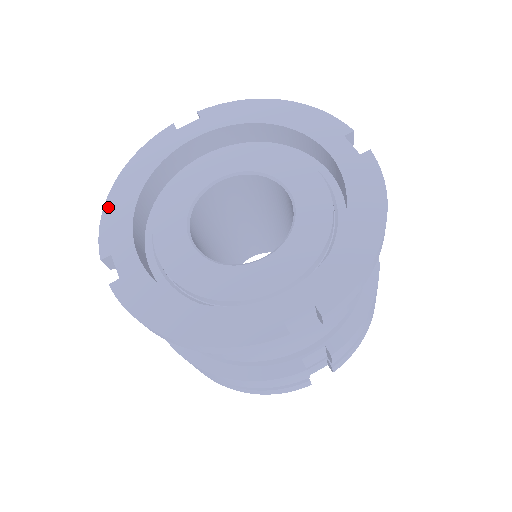
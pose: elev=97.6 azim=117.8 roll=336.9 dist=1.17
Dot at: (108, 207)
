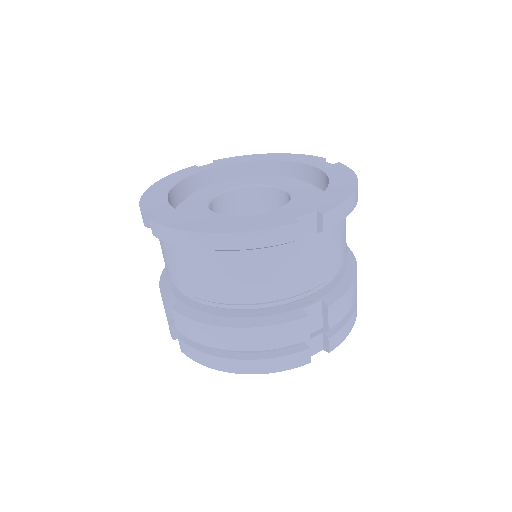
Dot at: (147, 194)
